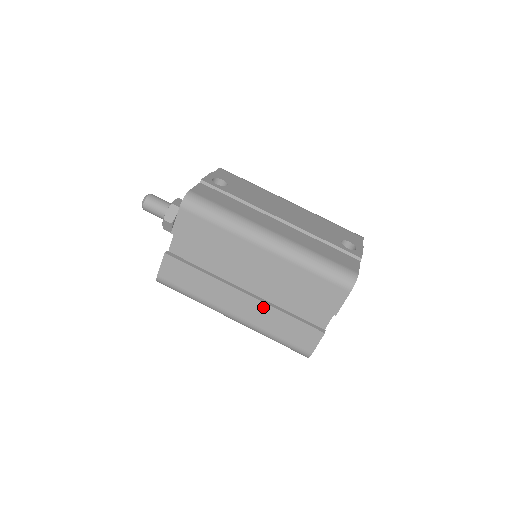
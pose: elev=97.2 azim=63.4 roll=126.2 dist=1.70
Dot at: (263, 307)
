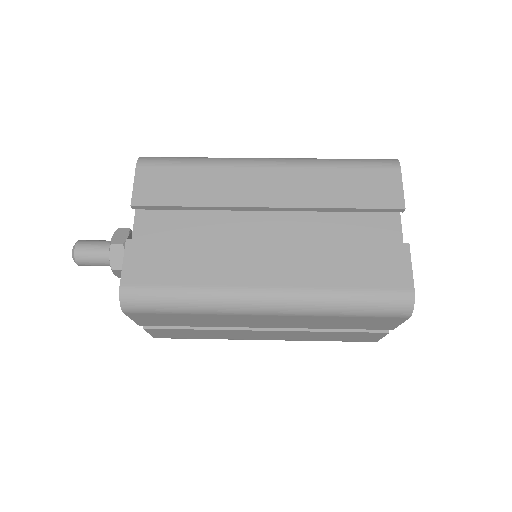
Dot at: (304, 250)
